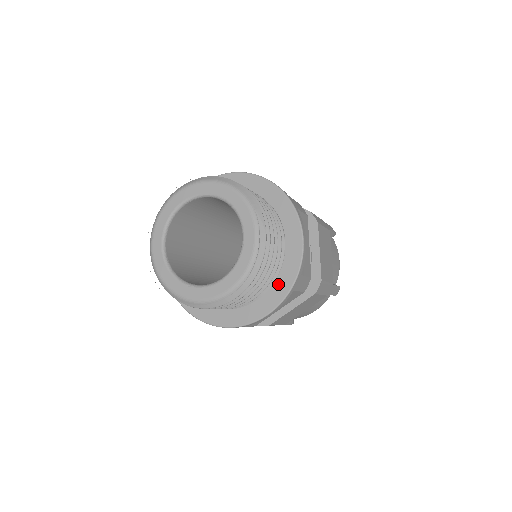
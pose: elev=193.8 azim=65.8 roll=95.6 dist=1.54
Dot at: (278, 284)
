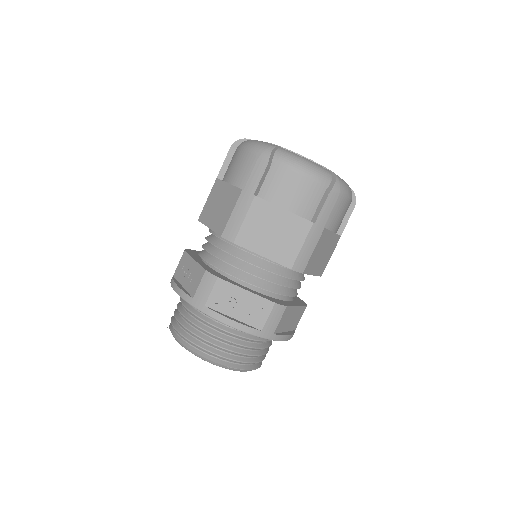
Dot at: occluded
